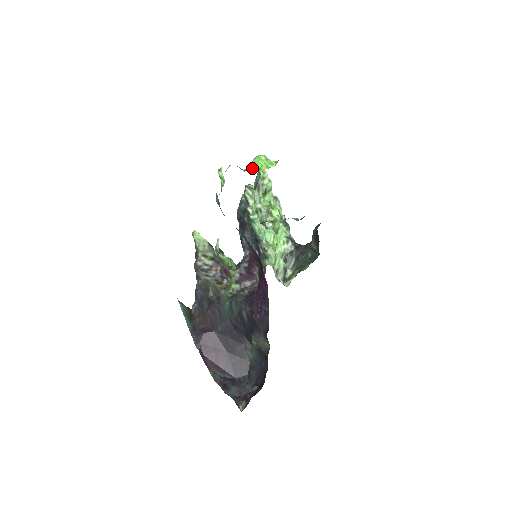
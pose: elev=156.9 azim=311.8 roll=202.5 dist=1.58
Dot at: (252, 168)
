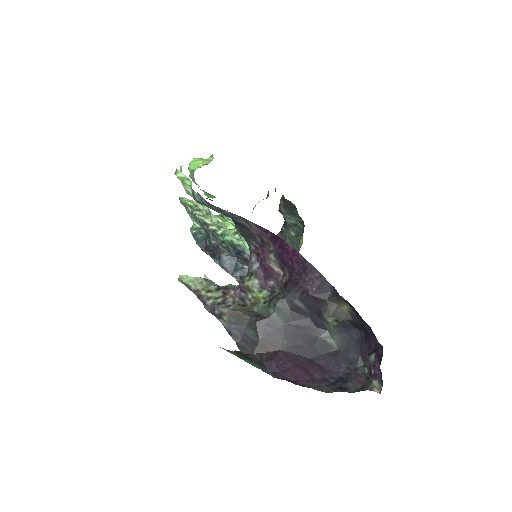
Dot at: occluded
